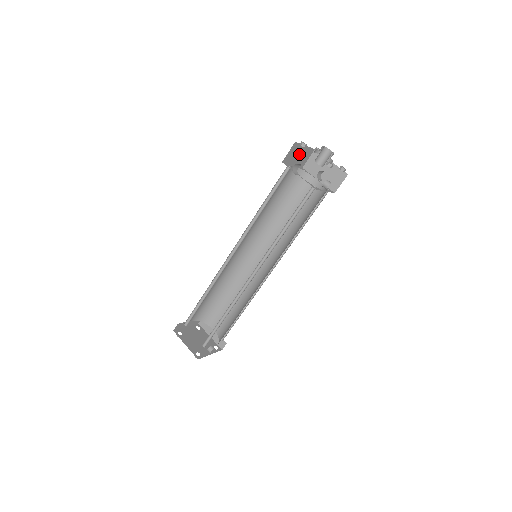
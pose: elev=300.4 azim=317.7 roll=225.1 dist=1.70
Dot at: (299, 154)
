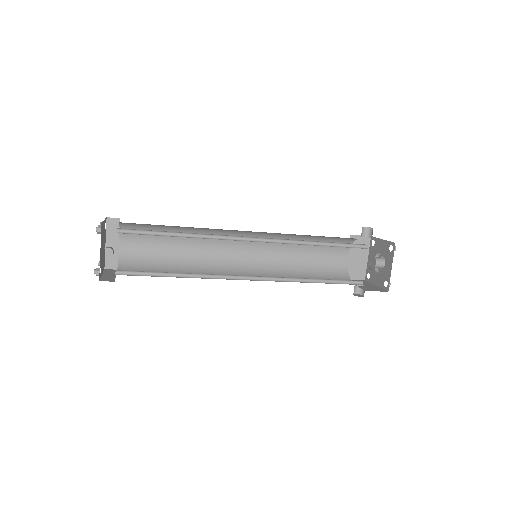
Dot at: (359, 257)
